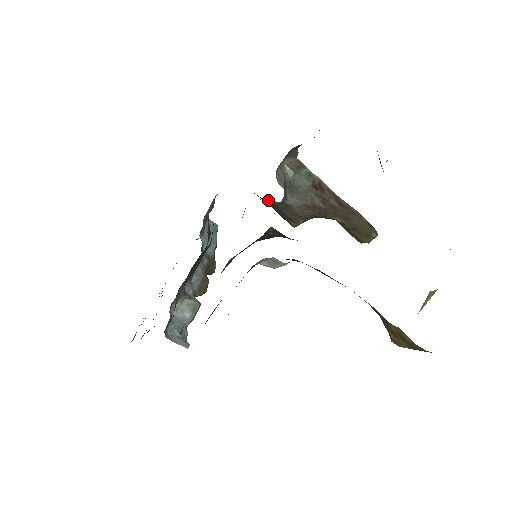
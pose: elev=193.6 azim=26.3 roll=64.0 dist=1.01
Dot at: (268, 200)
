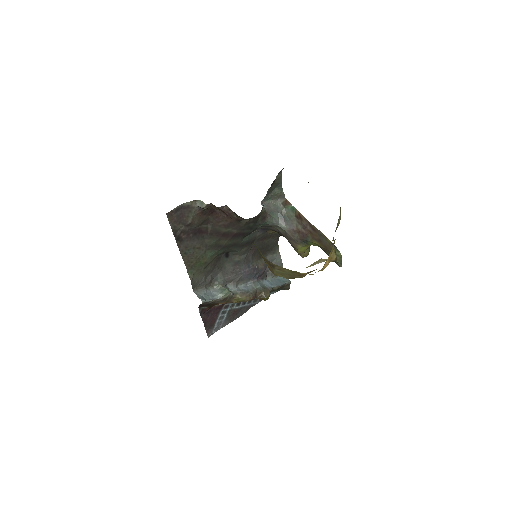
Dot at: (274, 228)
